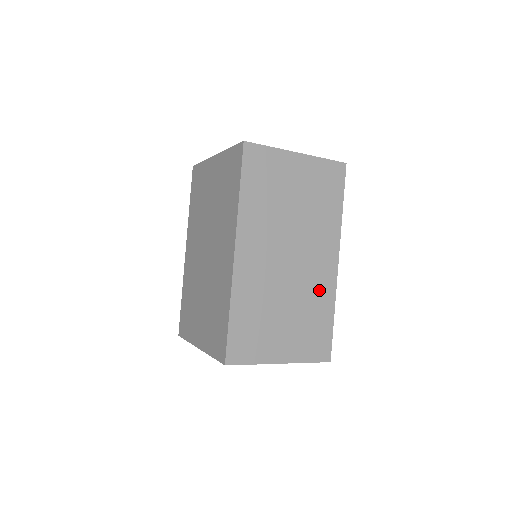
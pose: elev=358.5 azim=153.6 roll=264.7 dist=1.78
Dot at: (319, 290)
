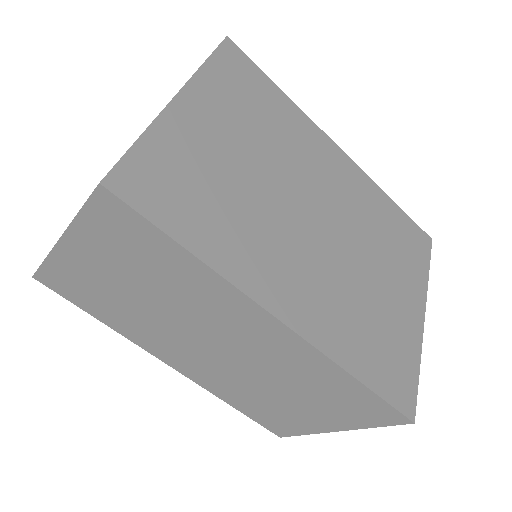
Dot at: (296, 362)
